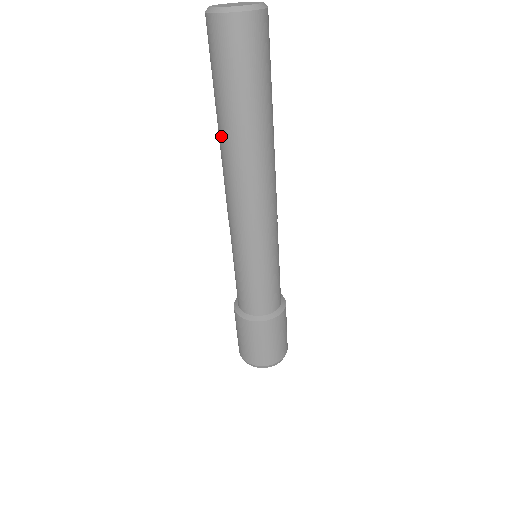
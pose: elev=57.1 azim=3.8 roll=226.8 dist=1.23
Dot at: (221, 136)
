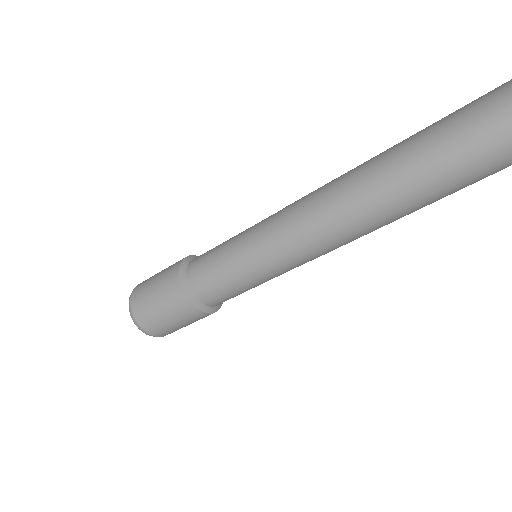
Dot at: (382, 155)
